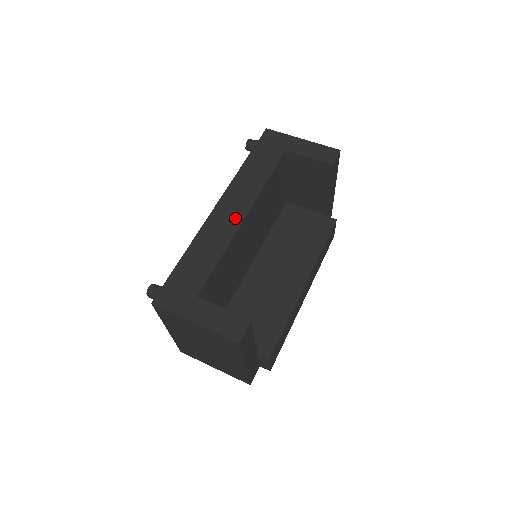
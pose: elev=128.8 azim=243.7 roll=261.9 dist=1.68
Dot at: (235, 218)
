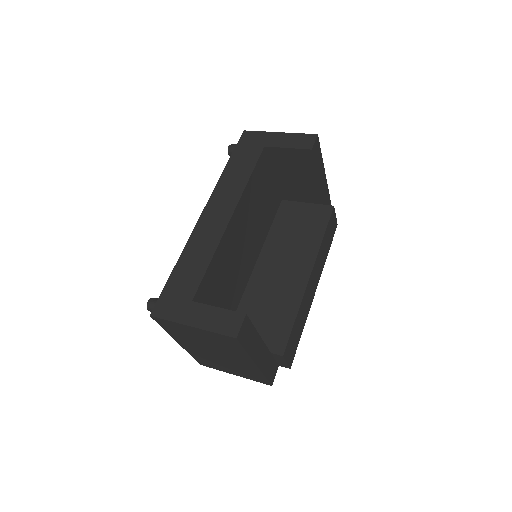
Dot at: (222, 220)
